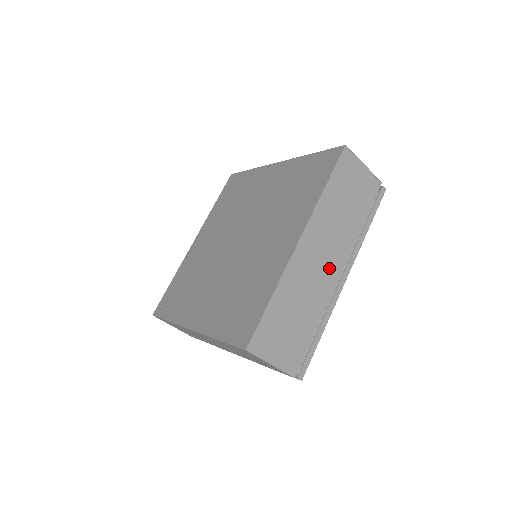
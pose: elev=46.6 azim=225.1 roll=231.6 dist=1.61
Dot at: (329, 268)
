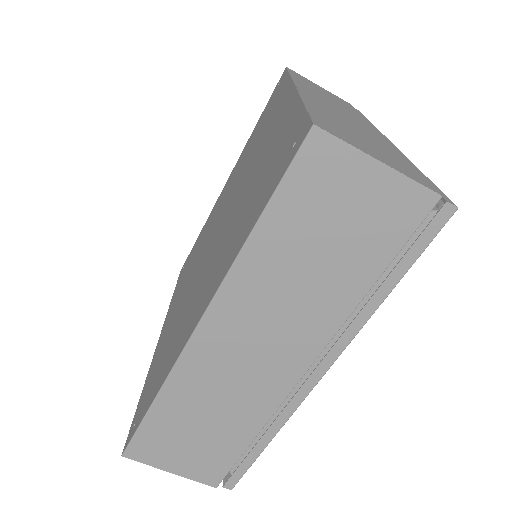
Dot at: (359, 123)
